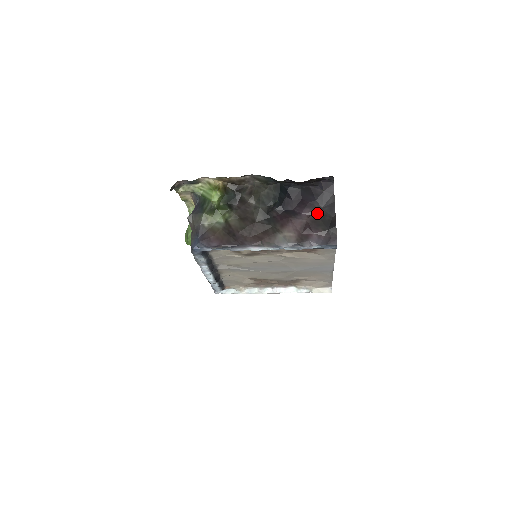
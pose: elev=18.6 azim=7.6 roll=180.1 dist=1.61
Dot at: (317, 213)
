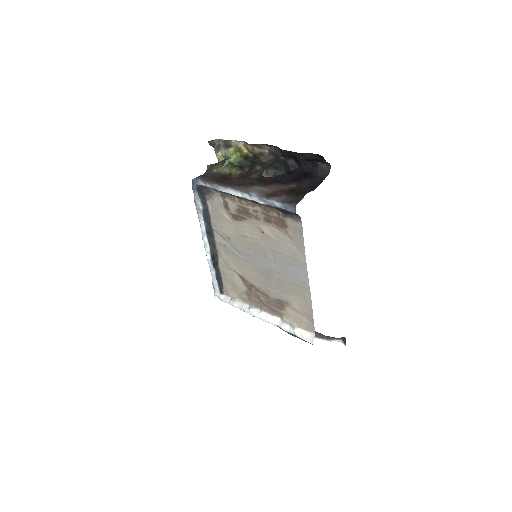
Dot at: (300, 187)
